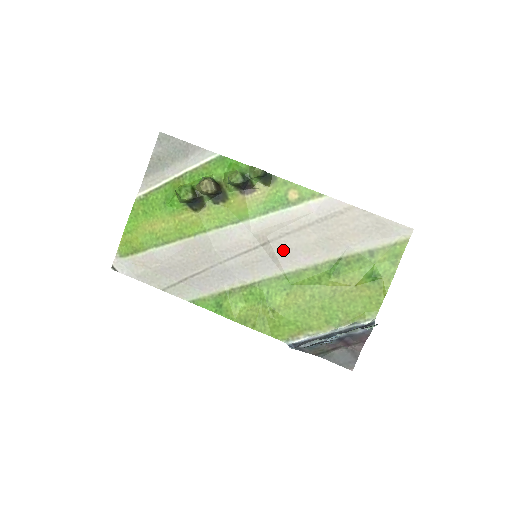
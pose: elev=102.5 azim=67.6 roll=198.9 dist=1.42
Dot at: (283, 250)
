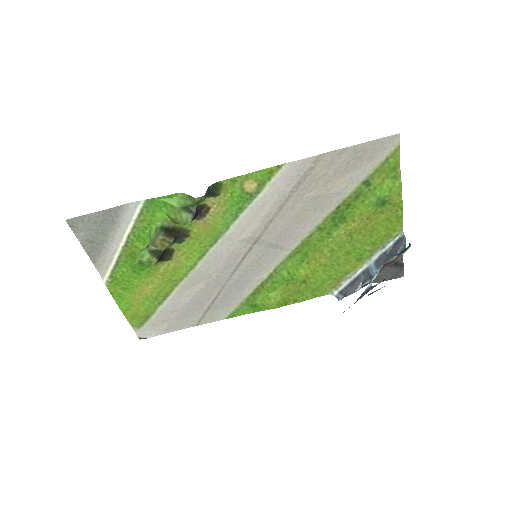
Dot at: (277, 235)
